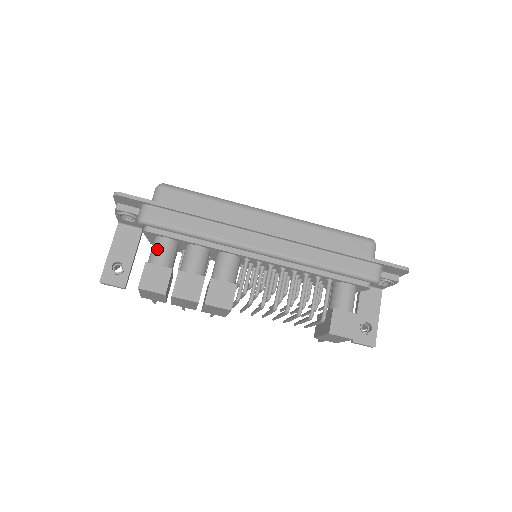
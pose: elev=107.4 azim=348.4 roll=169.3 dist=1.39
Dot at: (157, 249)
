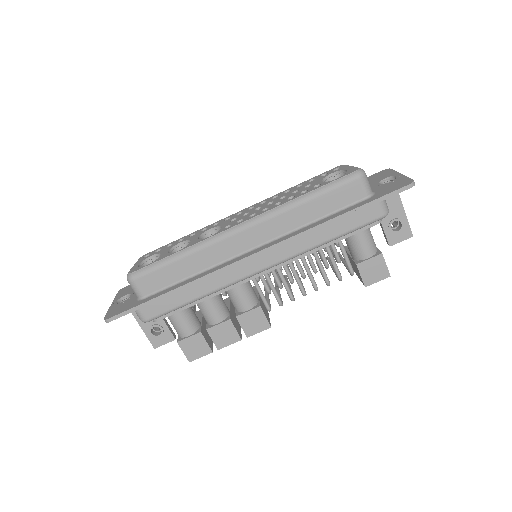
Dot at: (176, 325)
